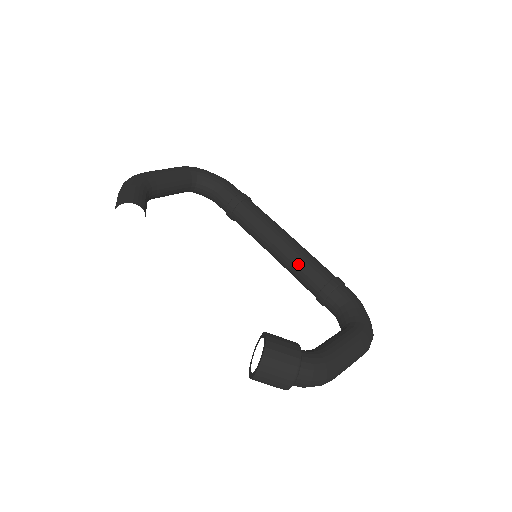
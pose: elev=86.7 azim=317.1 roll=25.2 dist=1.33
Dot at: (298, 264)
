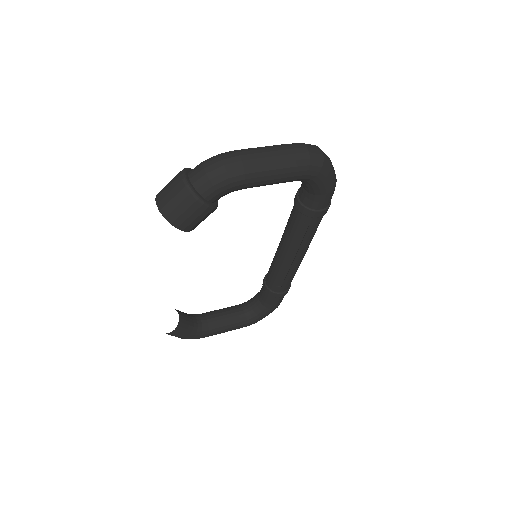
Dot at: (286, 226)
